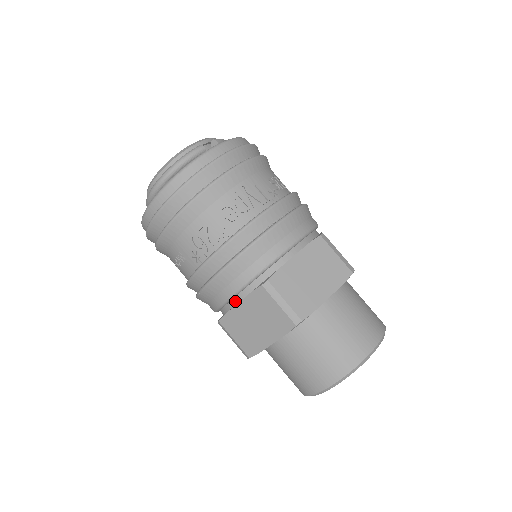
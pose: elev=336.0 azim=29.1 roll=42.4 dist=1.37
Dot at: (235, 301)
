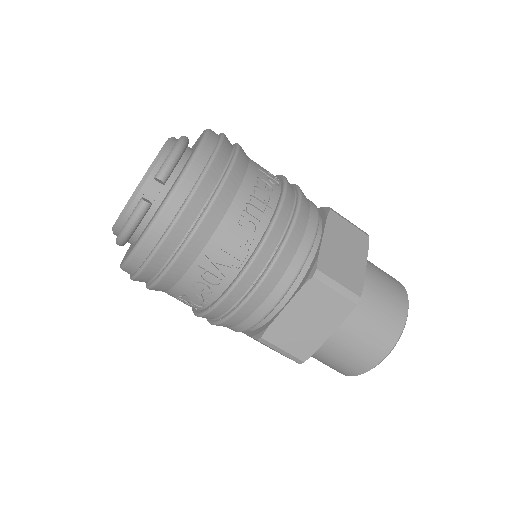
Dot at: occluded
